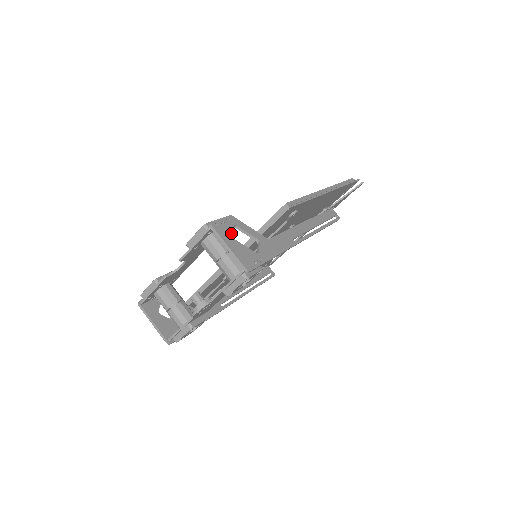
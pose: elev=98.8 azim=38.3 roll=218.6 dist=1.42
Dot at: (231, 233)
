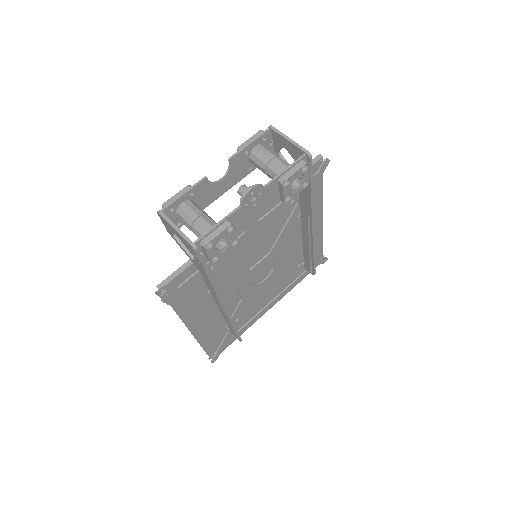
Dot at: (283, 145)
